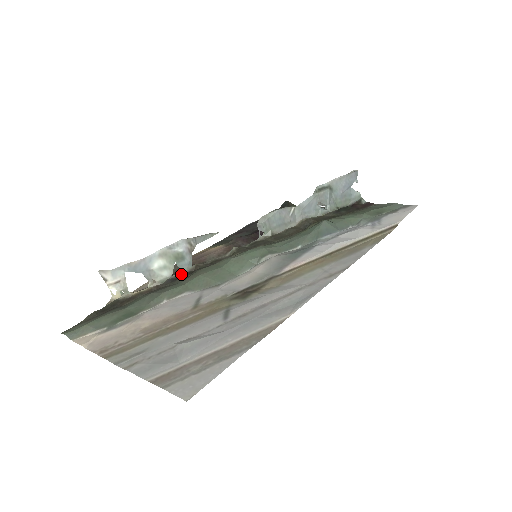
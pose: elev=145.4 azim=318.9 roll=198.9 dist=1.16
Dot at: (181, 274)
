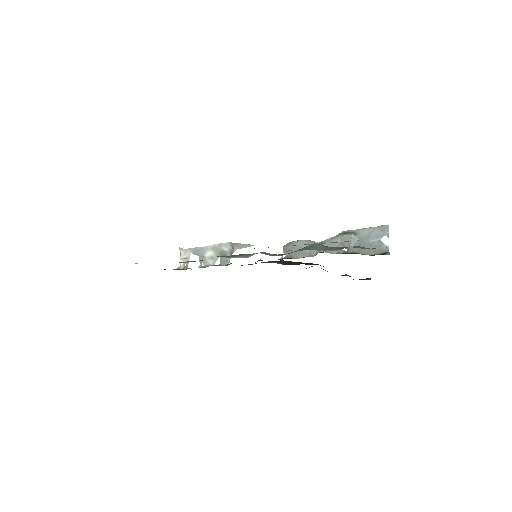
Dot at: occluded
